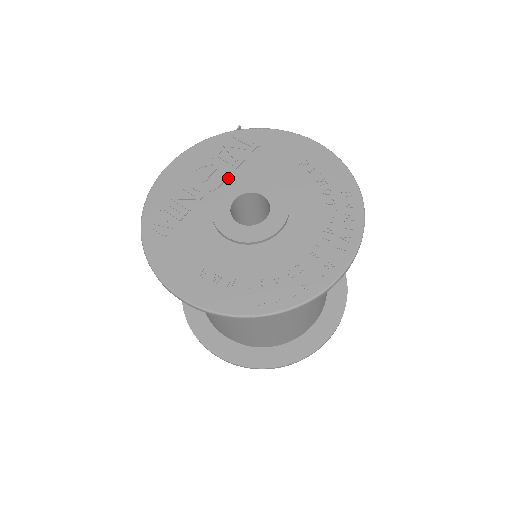
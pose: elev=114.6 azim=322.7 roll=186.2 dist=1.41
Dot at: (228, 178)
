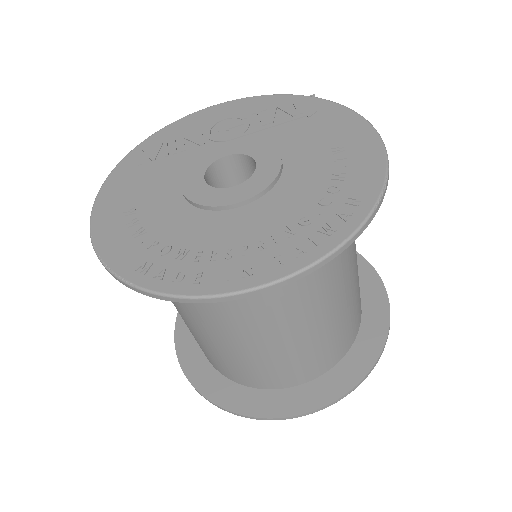
Dot at: (245, 136)
